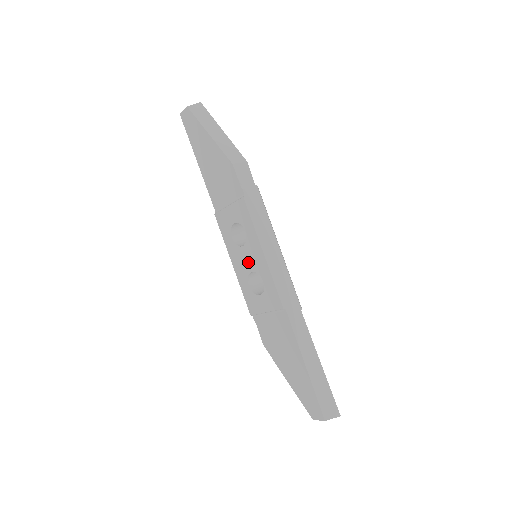
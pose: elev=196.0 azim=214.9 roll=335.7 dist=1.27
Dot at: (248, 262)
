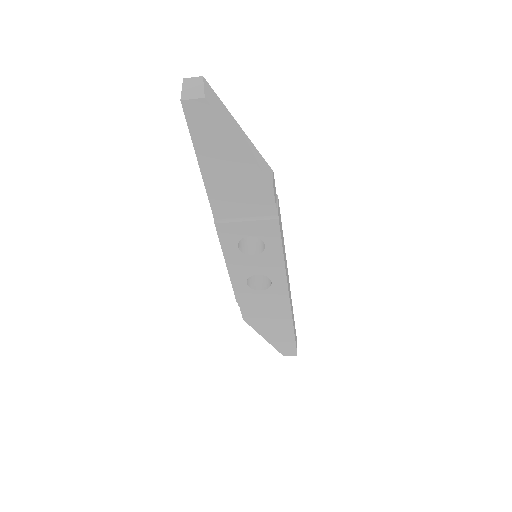
Dot at: (256, 268)
